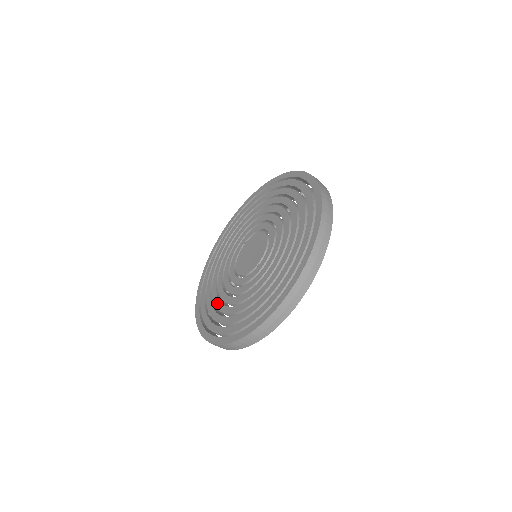
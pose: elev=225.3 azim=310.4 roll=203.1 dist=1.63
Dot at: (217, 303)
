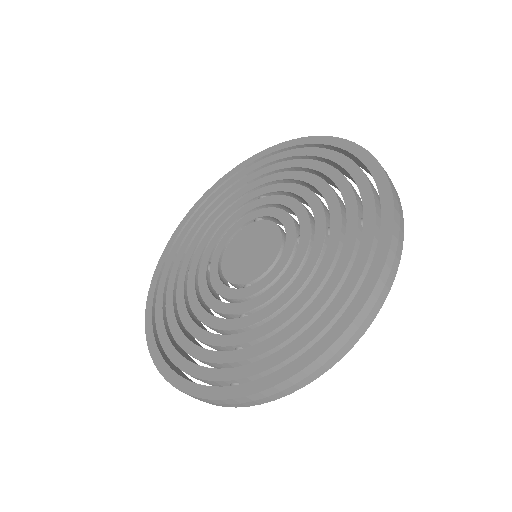
Dot at: (181, 281)
